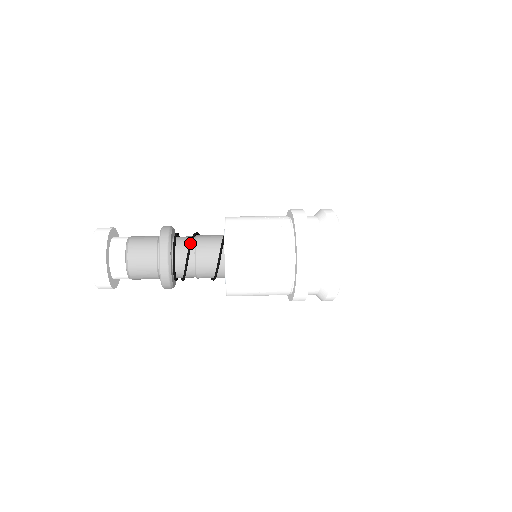
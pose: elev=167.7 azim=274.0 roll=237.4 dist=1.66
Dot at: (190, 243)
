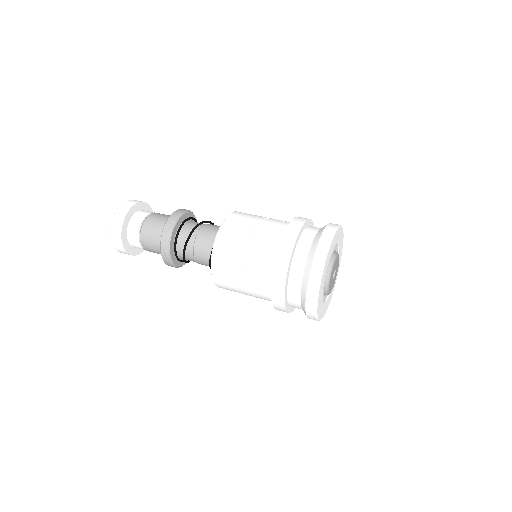
Dot at: (195, 226)
